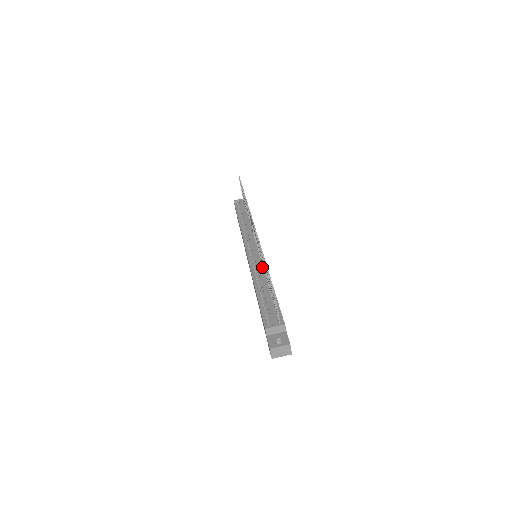
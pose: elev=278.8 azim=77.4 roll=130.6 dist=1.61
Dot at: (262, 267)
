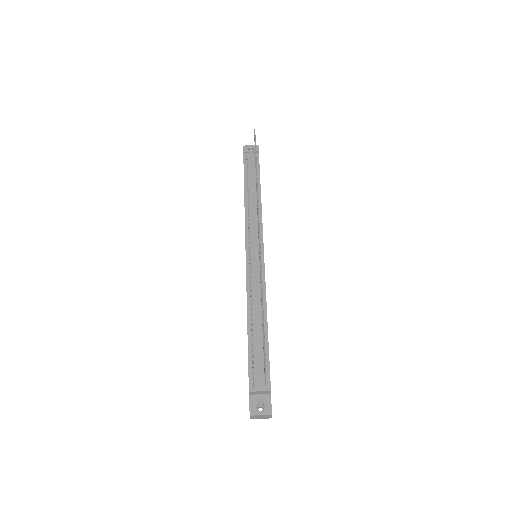
Dot at: (260, 285)
